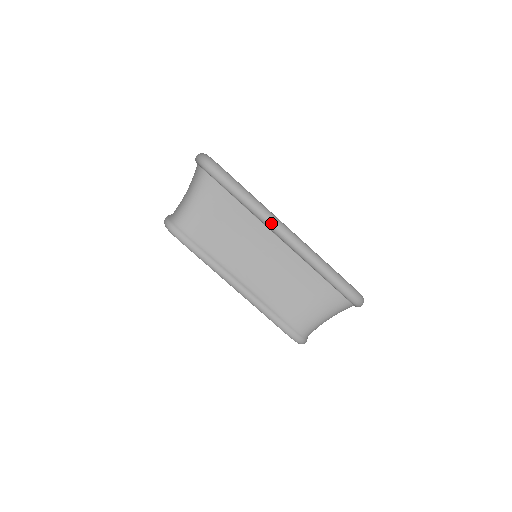
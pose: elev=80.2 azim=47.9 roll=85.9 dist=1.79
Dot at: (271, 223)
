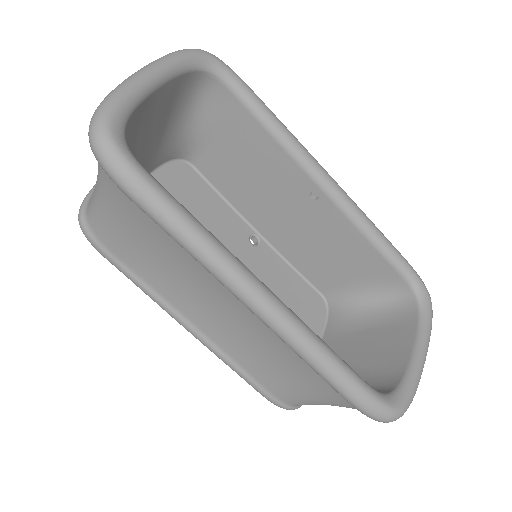
Dot at: (224, 284)
